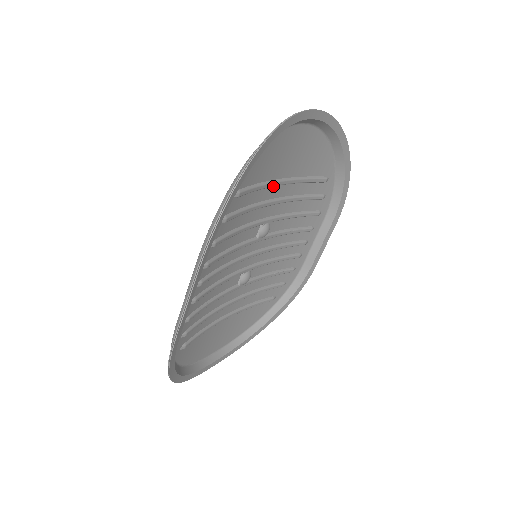
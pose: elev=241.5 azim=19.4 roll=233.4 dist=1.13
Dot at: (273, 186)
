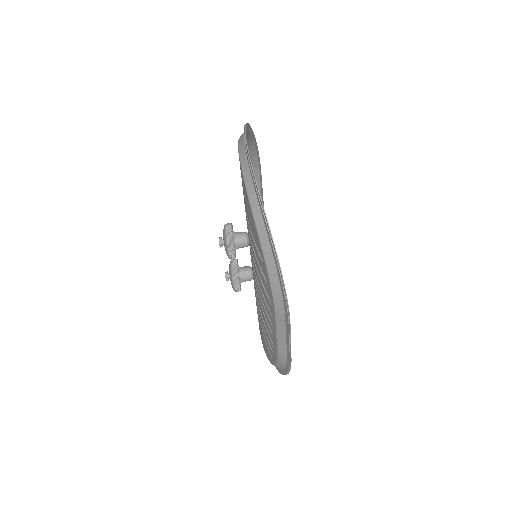
Dot at: occluded
